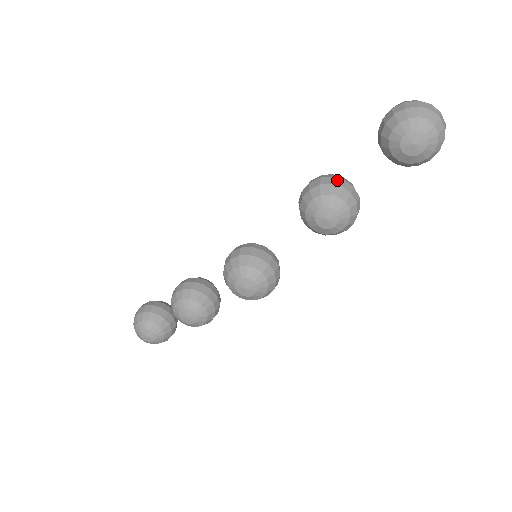
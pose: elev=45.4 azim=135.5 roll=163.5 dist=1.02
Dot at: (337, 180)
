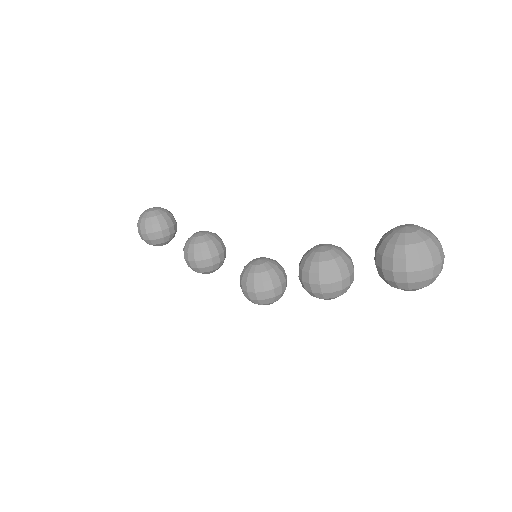
Dot at: (336, 285)
